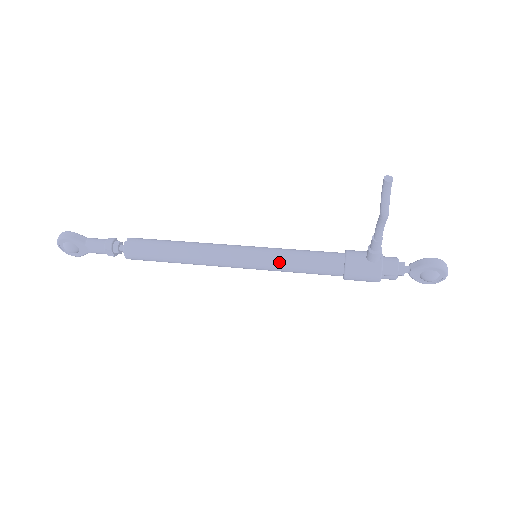
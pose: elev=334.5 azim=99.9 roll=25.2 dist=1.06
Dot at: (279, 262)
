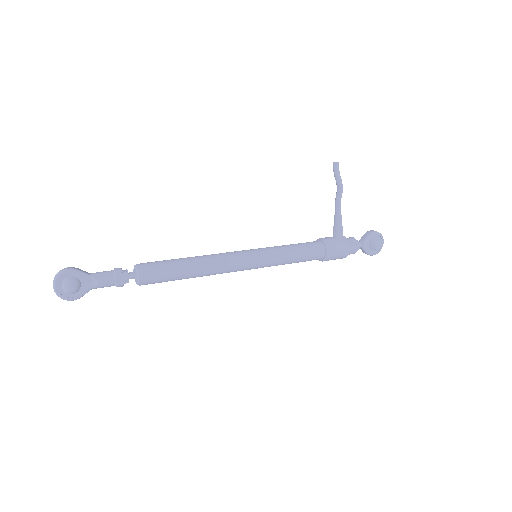
Dot at: (278, 251)
